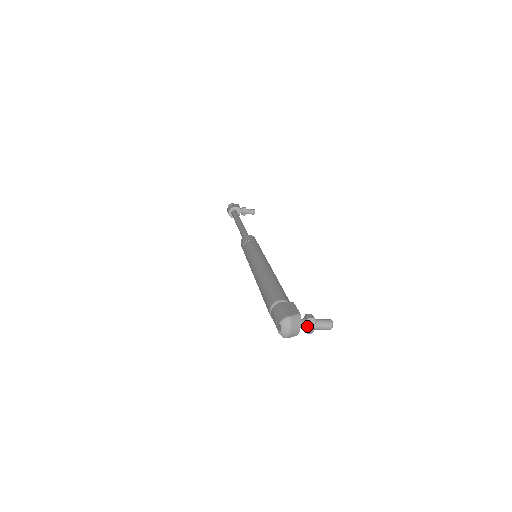
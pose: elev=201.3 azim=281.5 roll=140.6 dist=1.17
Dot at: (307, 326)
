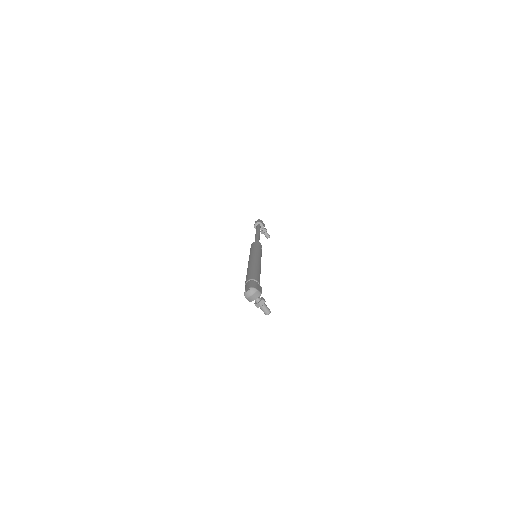
Dot at: (259, 302)
